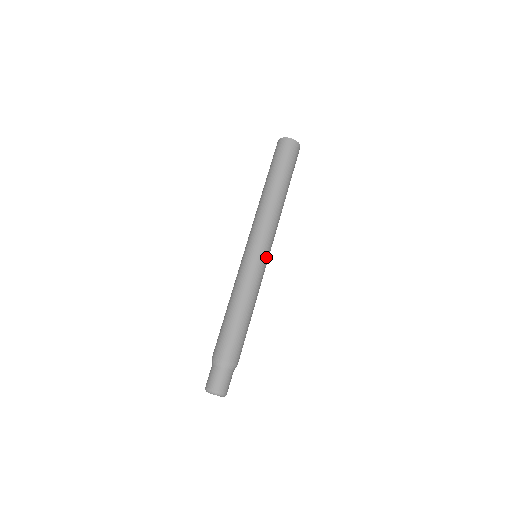
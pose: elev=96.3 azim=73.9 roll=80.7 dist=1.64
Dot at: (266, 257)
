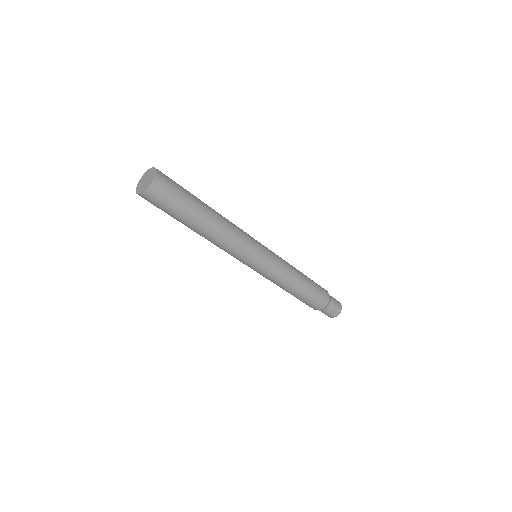
Dot at: (264, 257)
